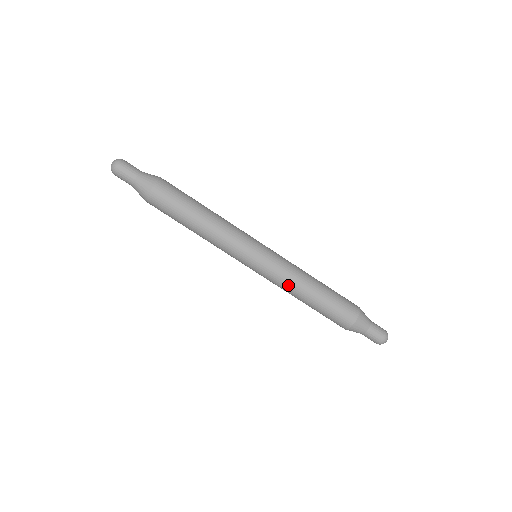
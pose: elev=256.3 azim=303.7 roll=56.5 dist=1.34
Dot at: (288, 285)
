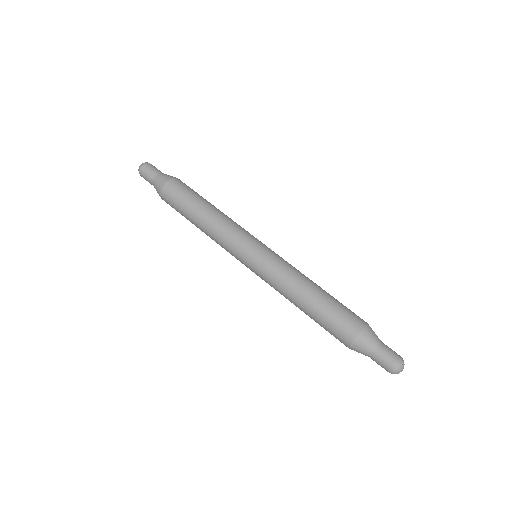
Dot at: (282, 287)
